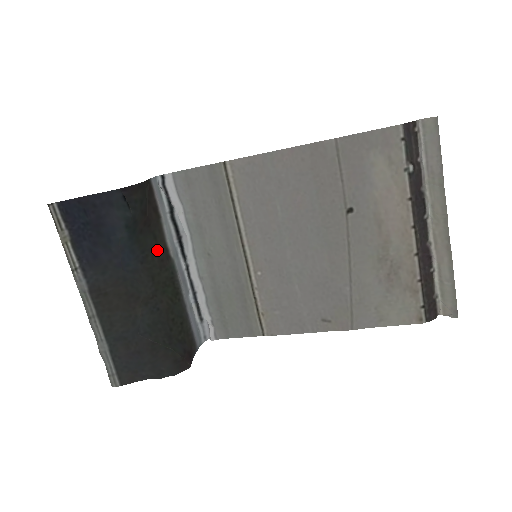
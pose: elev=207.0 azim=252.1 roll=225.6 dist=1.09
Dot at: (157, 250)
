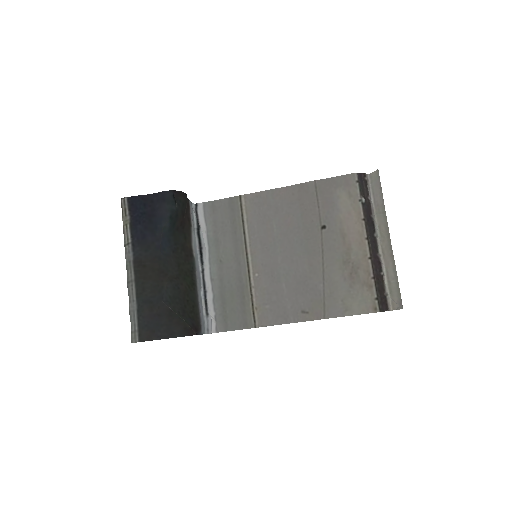
Dot at: (185, 247)
